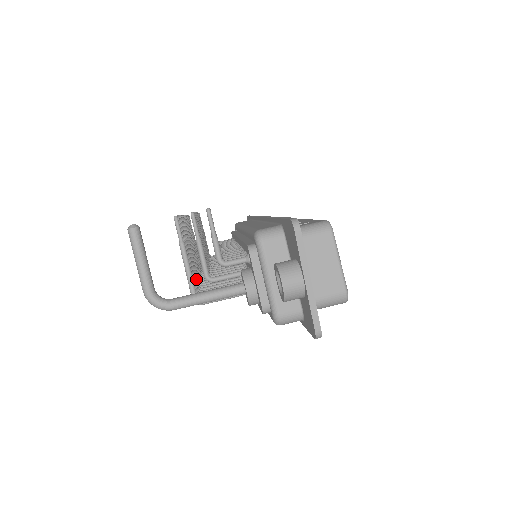
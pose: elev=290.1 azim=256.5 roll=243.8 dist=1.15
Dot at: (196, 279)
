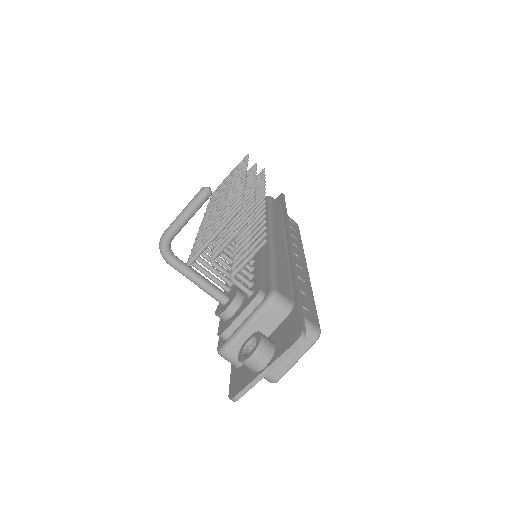
Dot at: occluded
